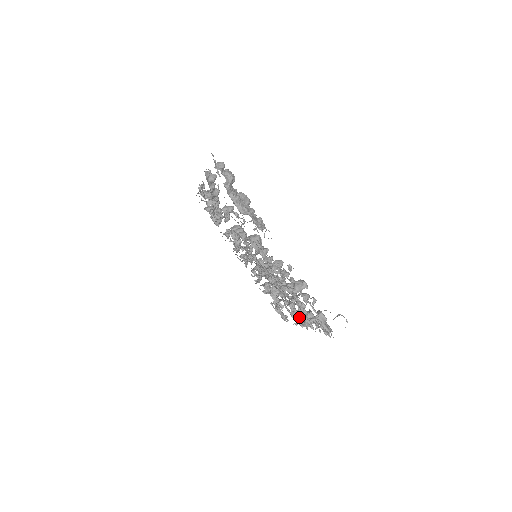
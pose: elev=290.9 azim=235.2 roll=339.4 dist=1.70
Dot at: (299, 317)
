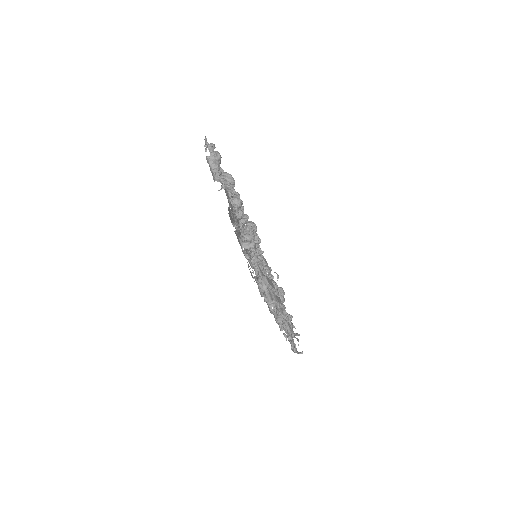
Dot at: occluded
